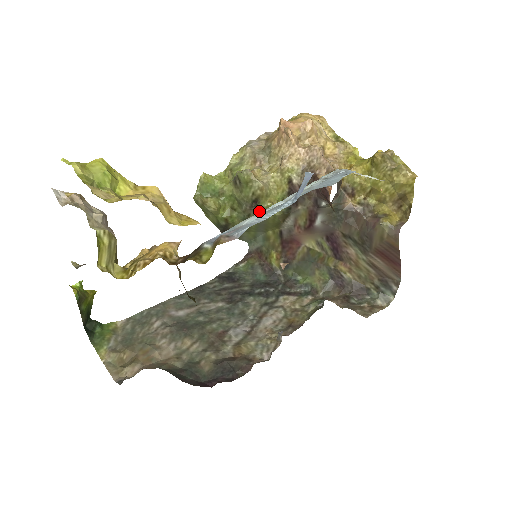
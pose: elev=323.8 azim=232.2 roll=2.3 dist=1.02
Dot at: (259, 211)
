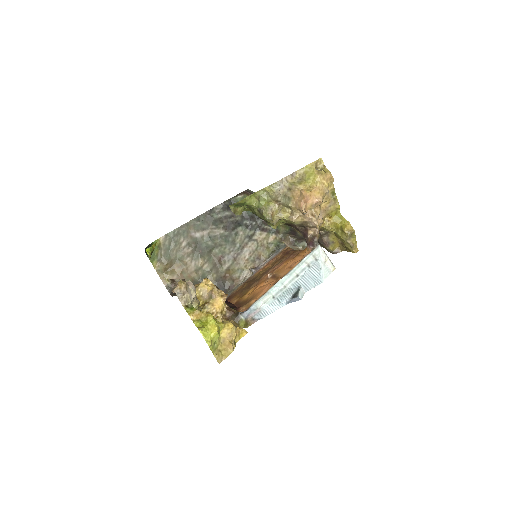
Dot at: occluded
